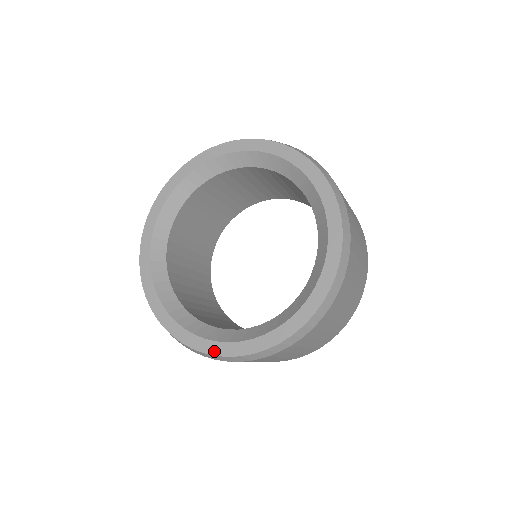
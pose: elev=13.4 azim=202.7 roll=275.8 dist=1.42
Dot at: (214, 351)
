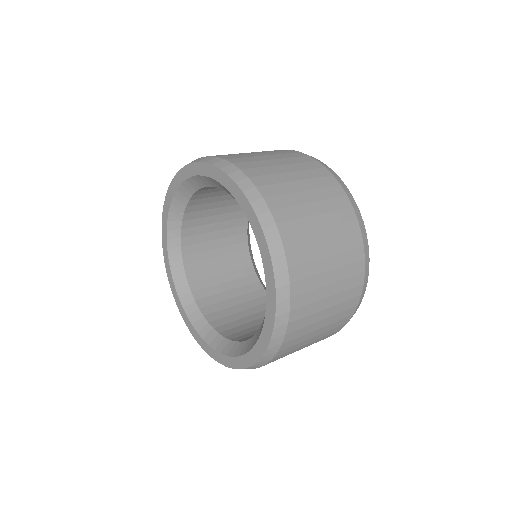
Dot at: (248, 363)
